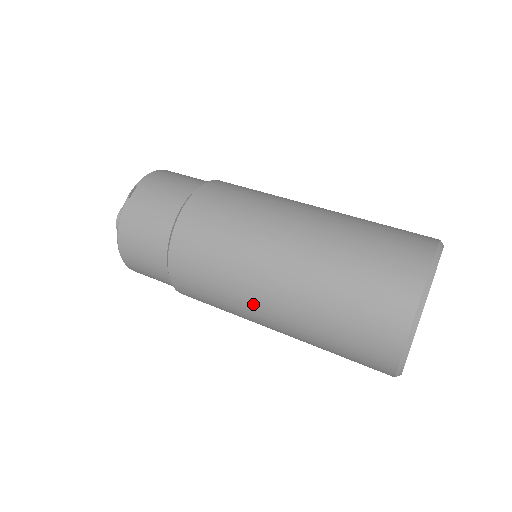
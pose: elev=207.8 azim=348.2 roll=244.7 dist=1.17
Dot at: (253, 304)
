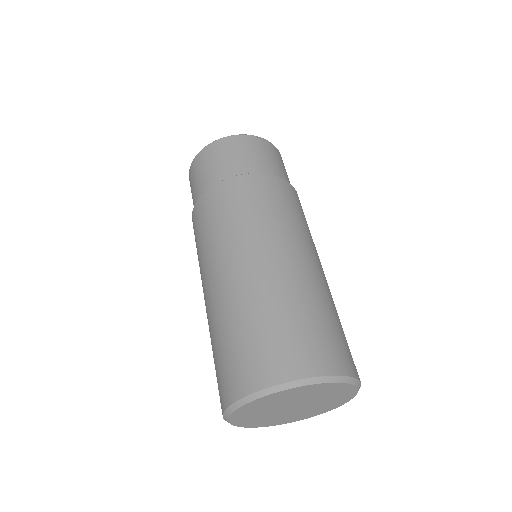
Dot at: (229, 256)
